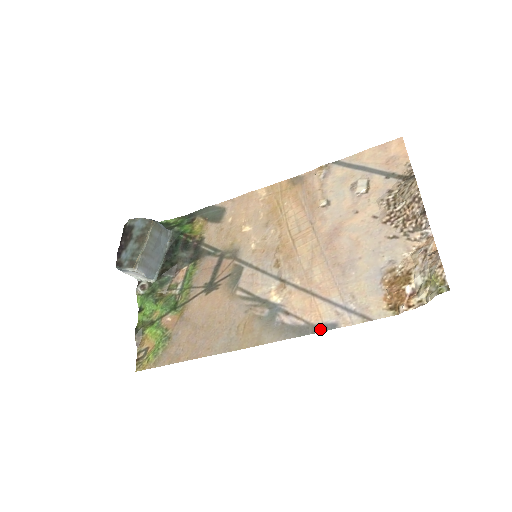
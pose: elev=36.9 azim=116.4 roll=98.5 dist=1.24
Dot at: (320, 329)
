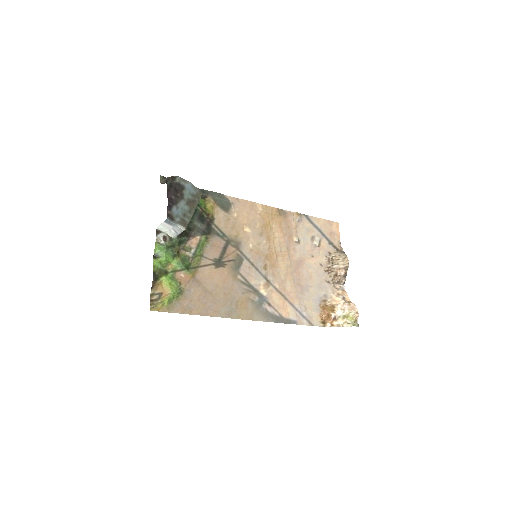
Dot at: (287, 322)
